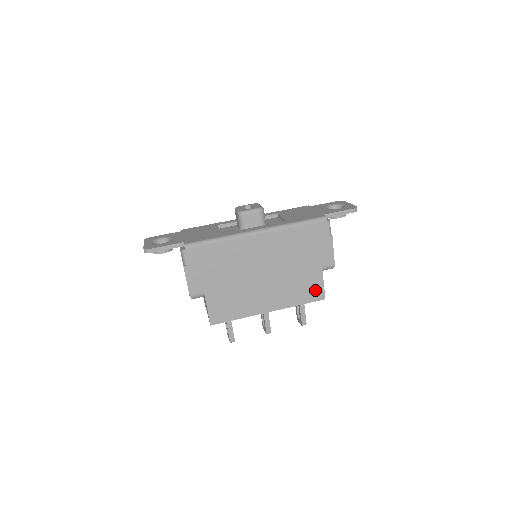
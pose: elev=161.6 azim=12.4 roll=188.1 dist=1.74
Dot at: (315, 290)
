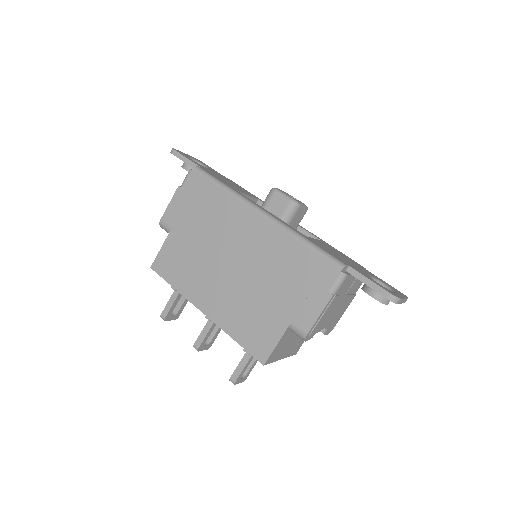
Dot at: (263, 341)
